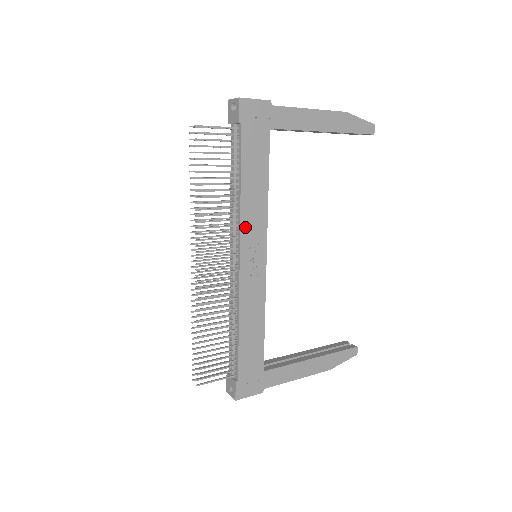
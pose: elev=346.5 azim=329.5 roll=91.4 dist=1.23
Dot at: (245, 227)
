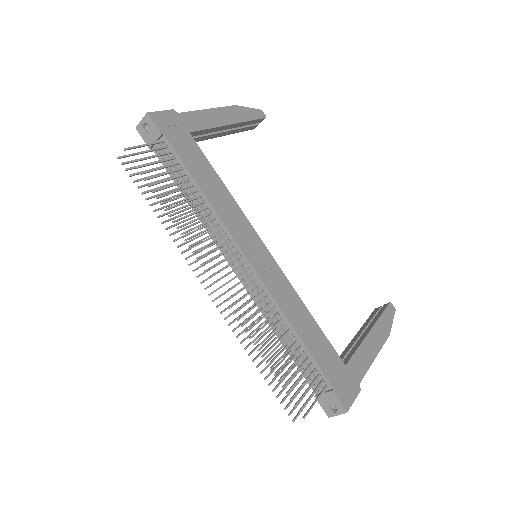
Dot at: (230, 227)
